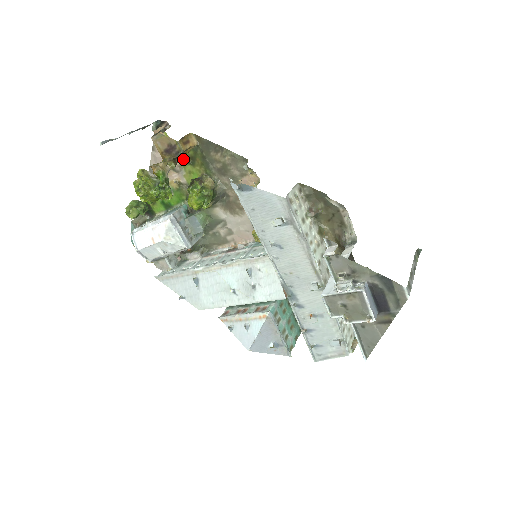
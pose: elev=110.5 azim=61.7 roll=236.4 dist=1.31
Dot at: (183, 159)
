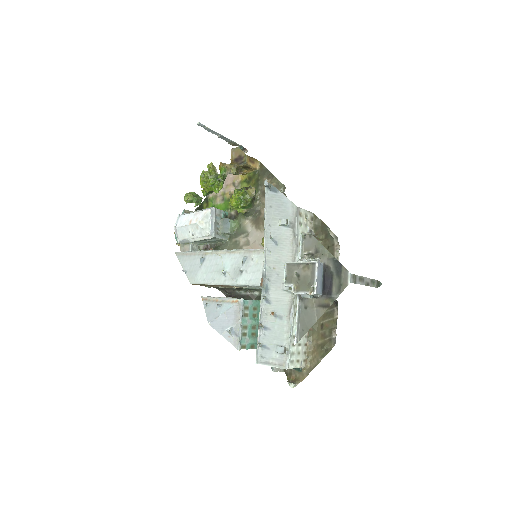
Dot at: (244, 178)
